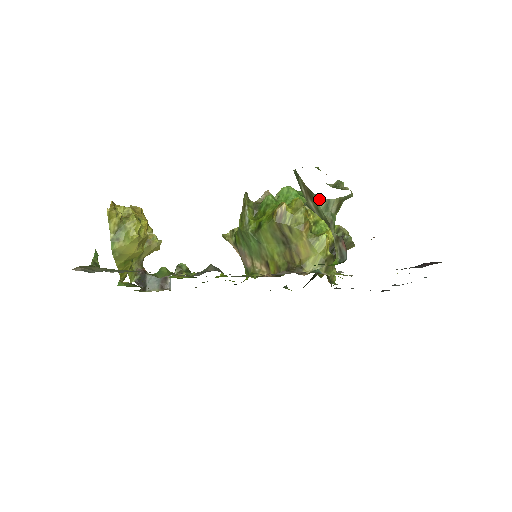
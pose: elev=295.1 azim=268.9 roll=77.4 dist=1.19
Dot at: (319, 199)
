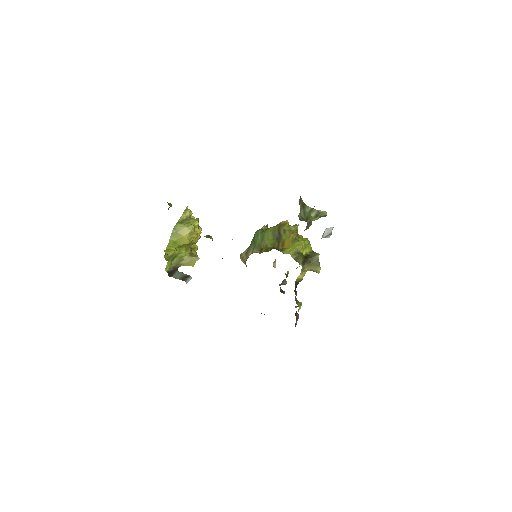
Dot at: (307, 207)
